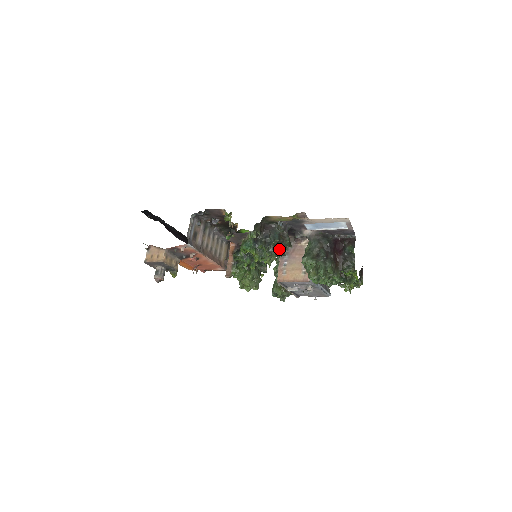
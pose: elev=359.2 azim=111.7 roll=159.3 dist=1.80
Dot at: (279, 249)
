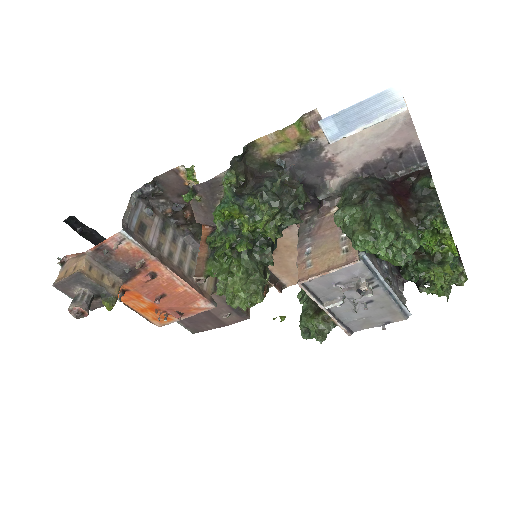
Dot at: (286, 205)
